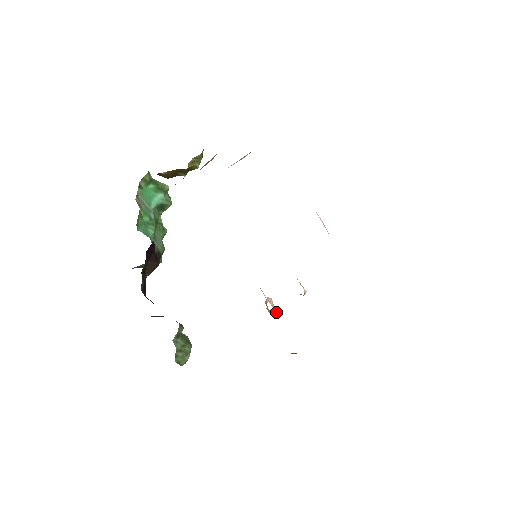
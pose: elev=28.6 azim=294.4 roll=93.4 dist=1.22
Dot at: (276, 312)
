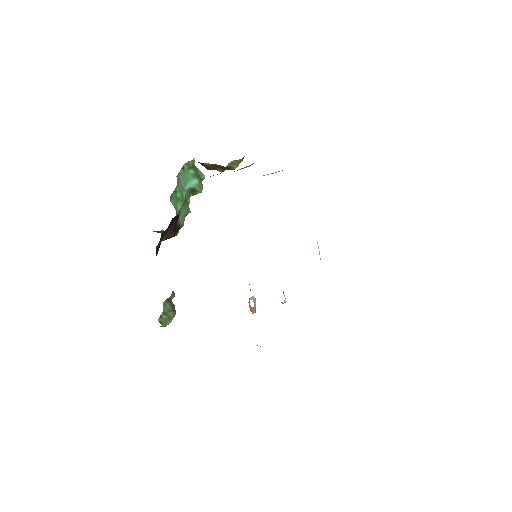
Dot at: (255, 310)
